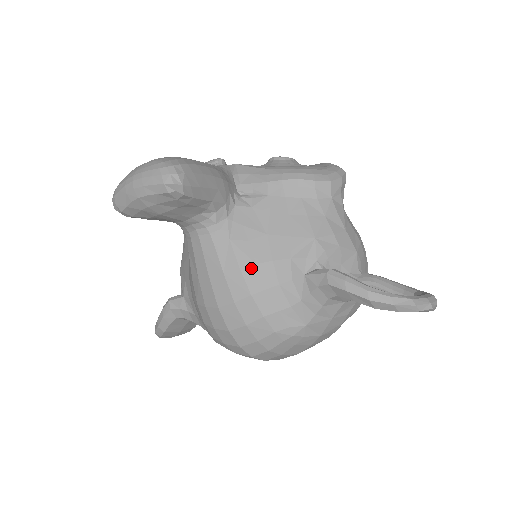
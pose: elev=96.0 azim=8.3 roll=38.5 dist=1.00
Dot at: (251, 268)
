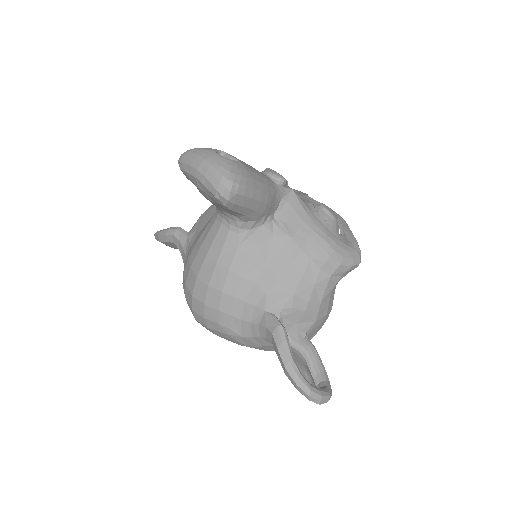
Dot at: (236, 276)
